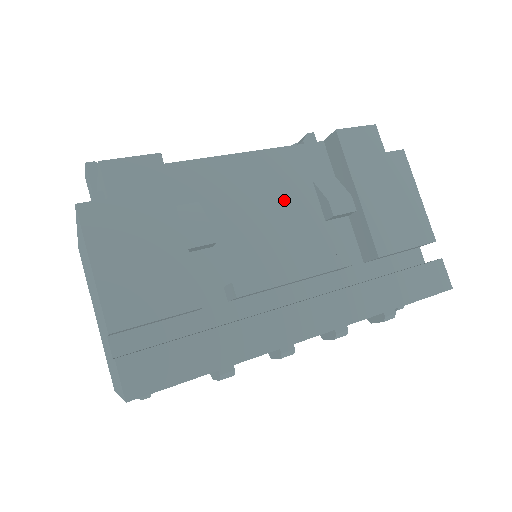
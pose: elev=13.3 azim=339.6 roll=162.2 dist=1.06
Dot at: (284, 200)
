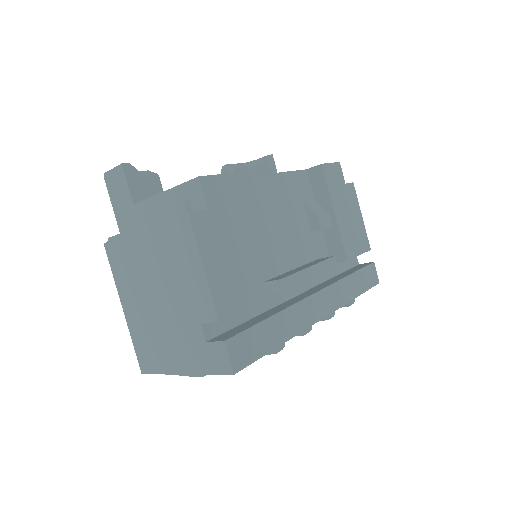
Dot at: (290, 214)
